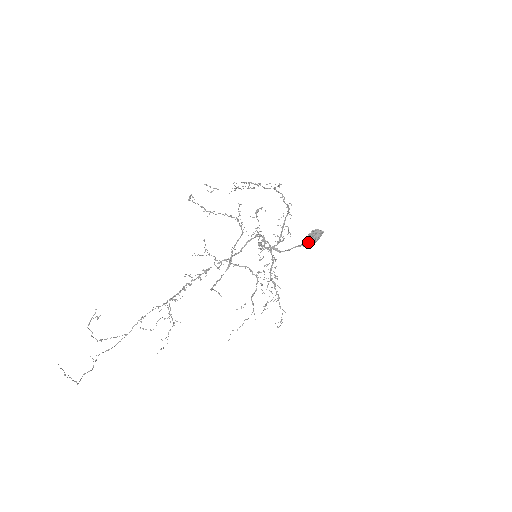
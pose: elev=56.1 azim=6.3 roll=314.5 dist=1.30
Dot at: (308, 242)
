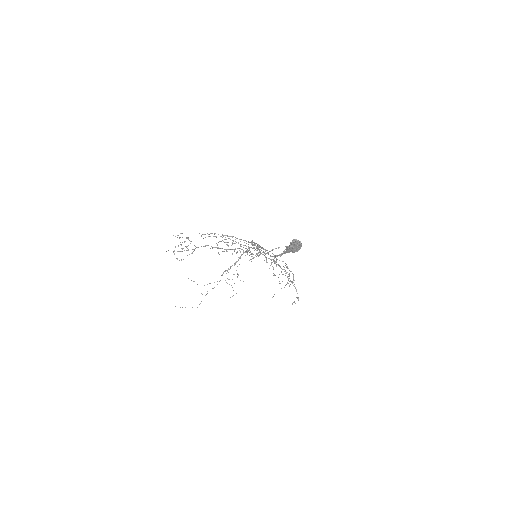
Dot at: (291, 250)
